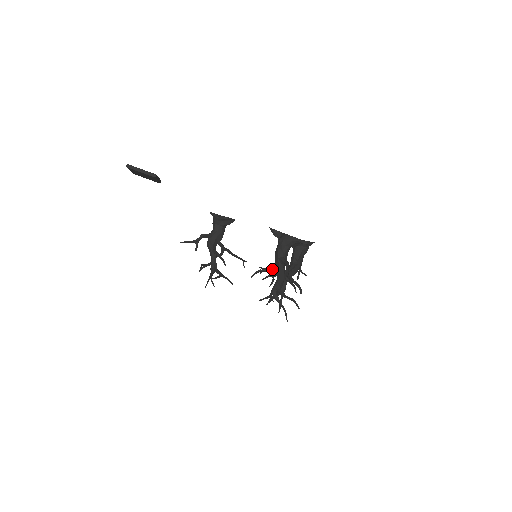
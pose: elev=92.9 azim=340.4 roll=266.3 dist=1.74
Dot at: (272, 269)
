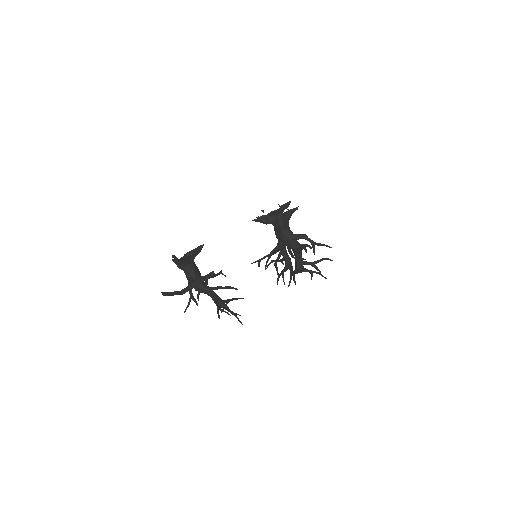
Dot at: (281, 253)
